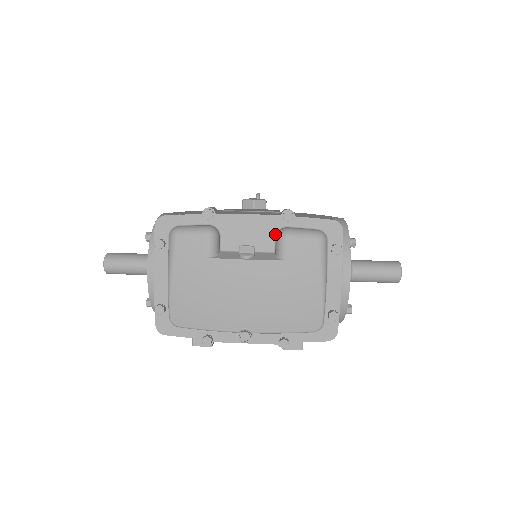
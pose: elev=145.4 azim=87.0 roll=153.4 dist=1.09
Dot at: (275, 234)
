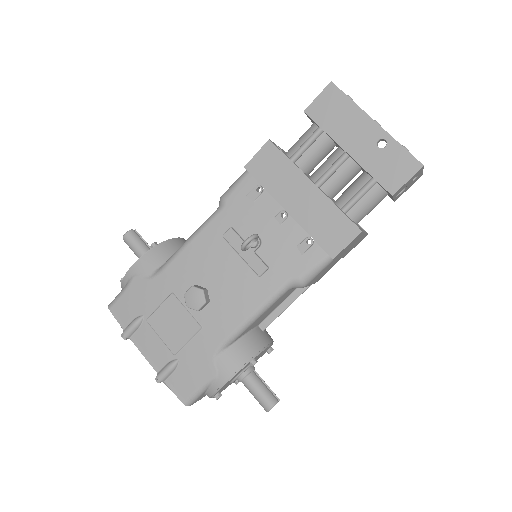
Dot at: occluded
